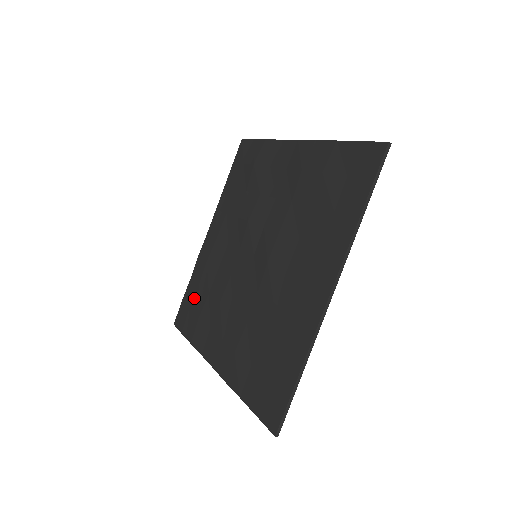
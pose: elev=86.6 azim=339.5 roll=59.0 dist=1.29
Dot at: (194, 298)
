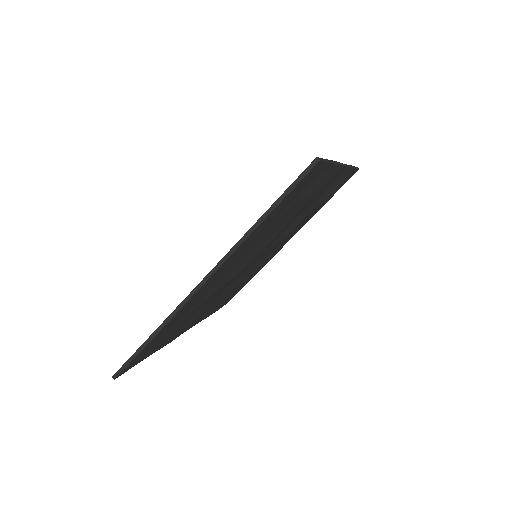
Dot at: occluded
